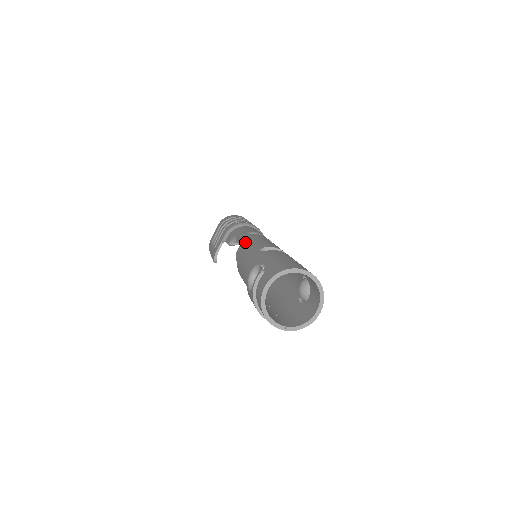
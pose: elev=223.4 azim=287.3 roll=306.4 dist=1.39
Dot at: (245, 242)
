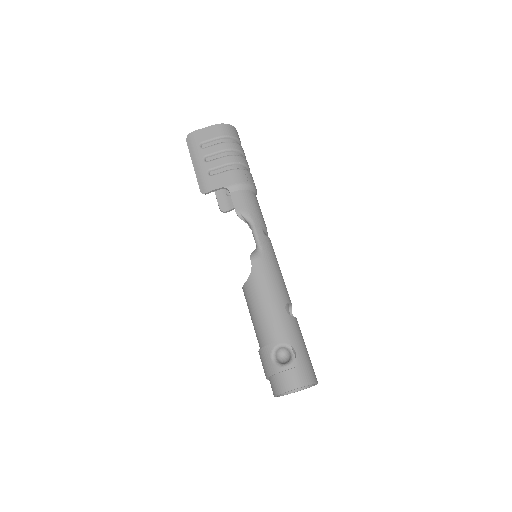
Dot at: (267, 260)
